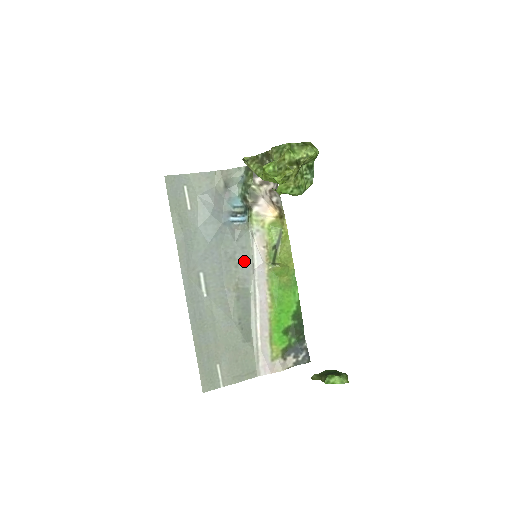
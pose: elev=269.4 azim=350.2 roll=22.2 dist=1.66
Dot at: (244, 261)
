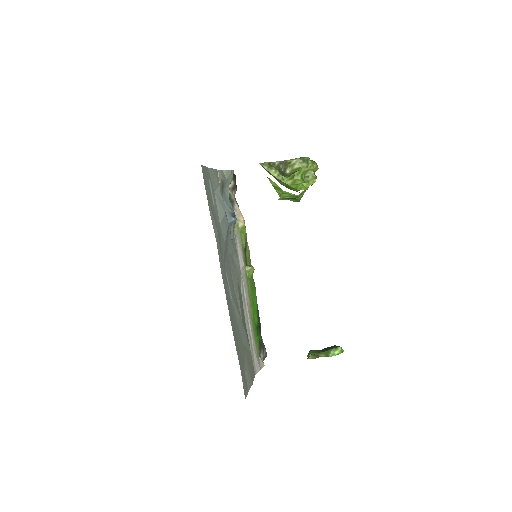
Dot at: (236, 263)
